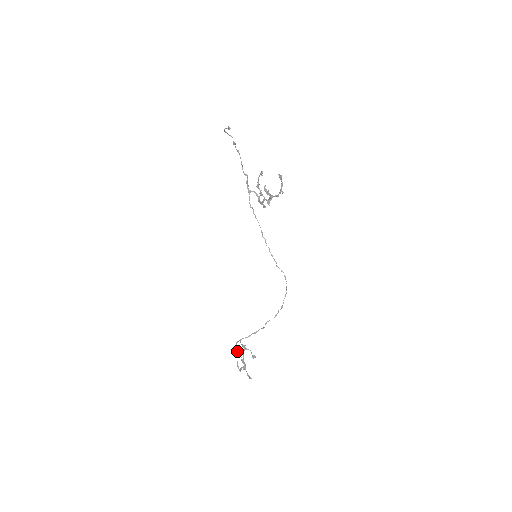
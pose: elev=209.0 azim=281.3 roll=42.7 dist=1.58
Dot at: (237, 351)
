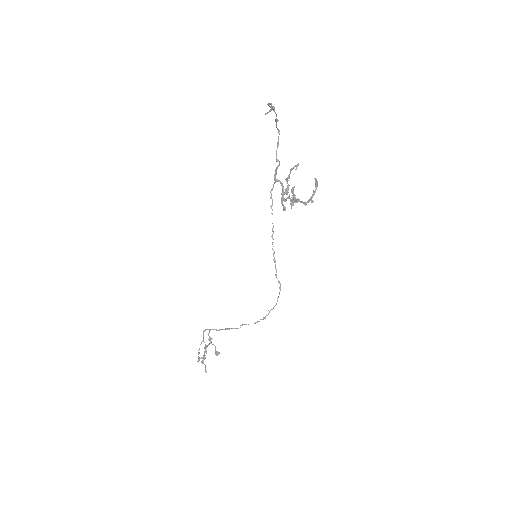
Dot at: (203, 337)
